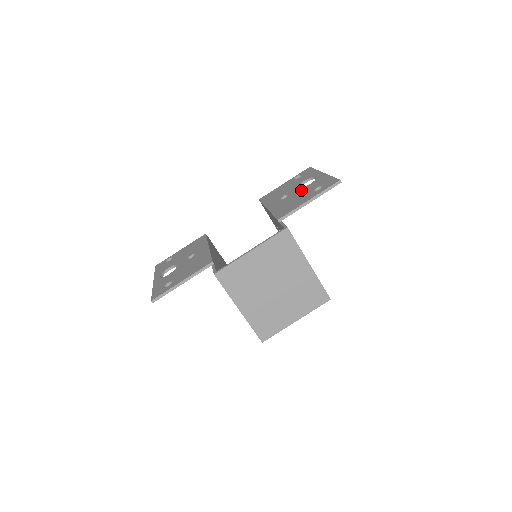
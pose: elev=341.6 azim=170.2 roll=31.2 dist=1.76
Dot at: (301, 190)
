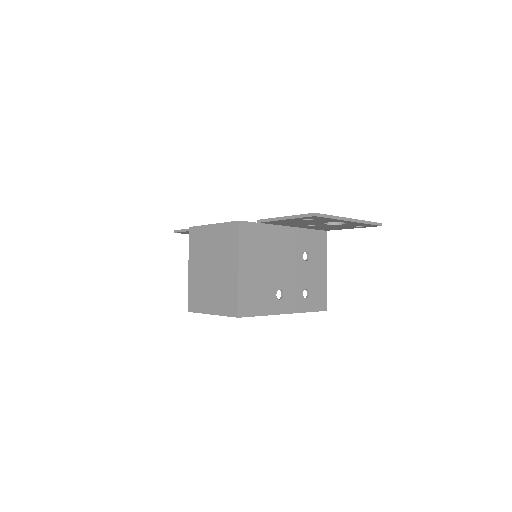
Dot at: occluded
